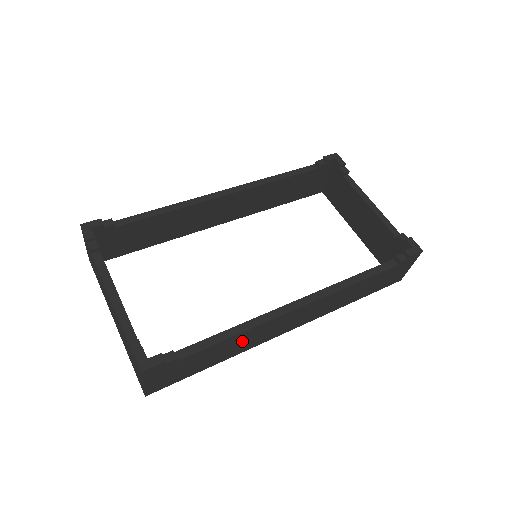
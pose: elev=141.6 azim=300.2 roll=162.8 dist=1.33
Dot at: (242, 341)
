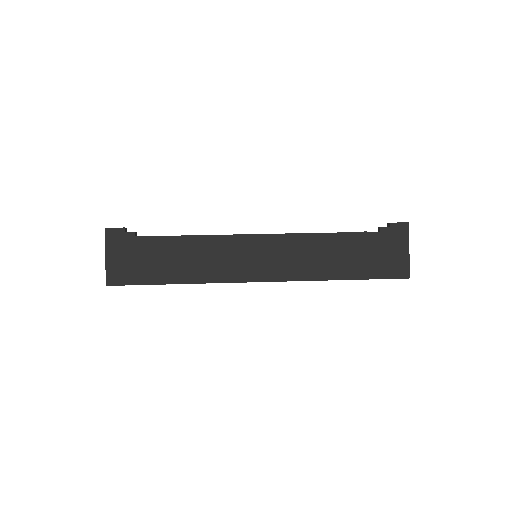
Dot at: (201, 256)
